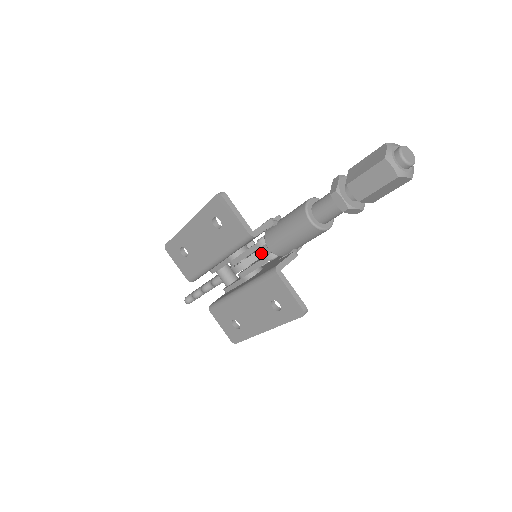
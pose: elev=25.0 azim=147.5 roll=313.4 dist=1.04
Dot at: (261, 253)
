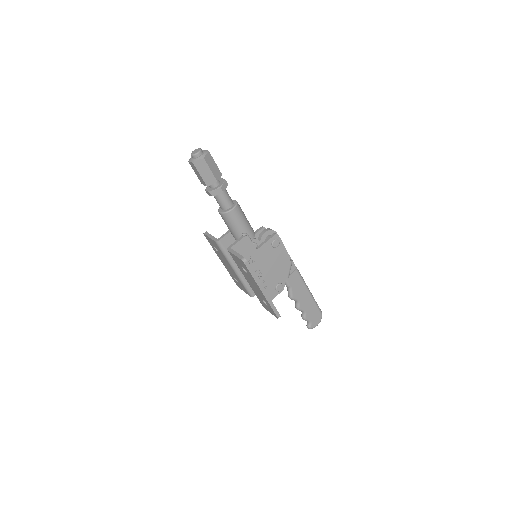
Dot at: occluded
